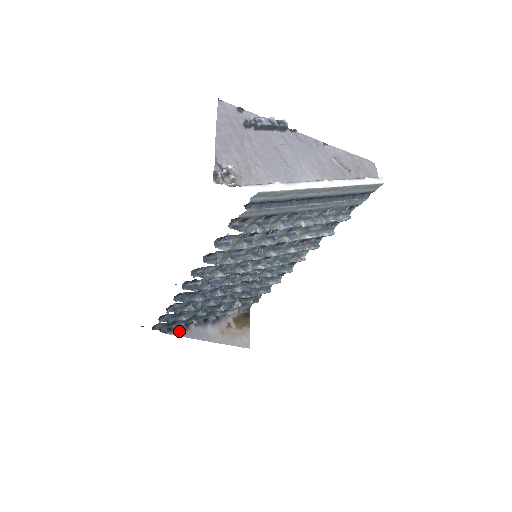
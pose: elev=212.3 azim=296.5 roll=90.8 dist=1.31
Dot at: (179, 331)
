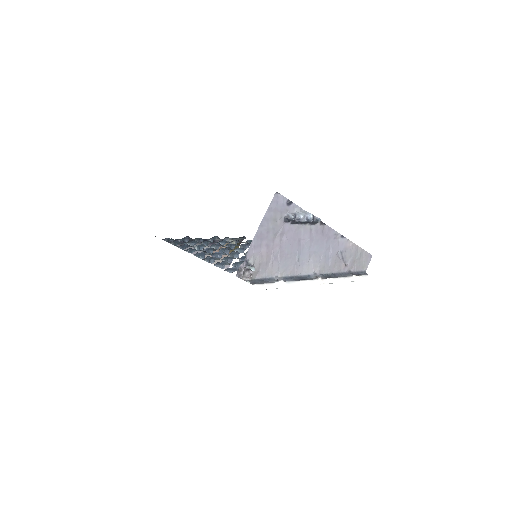
Dot at: (182, 244)
